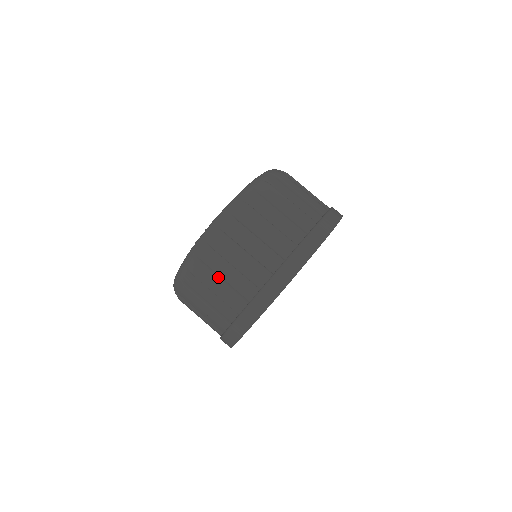
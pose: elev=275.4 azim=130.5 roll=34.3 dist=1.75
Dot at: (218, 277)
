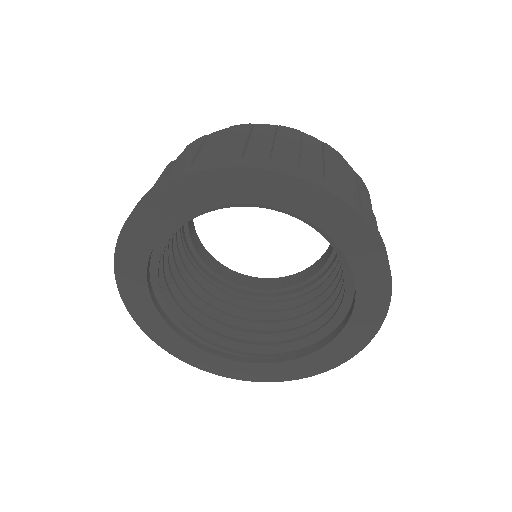
Dot at: (301, 145)
